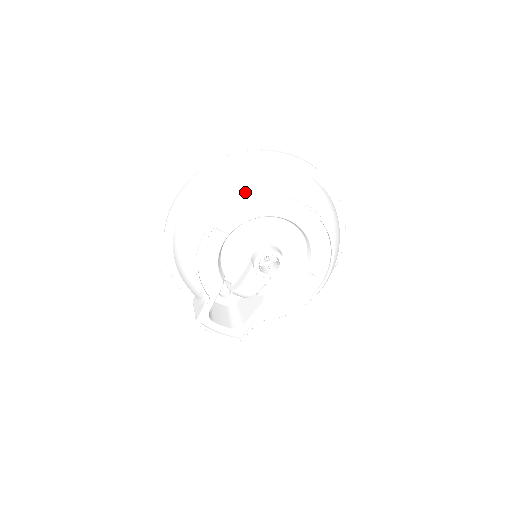
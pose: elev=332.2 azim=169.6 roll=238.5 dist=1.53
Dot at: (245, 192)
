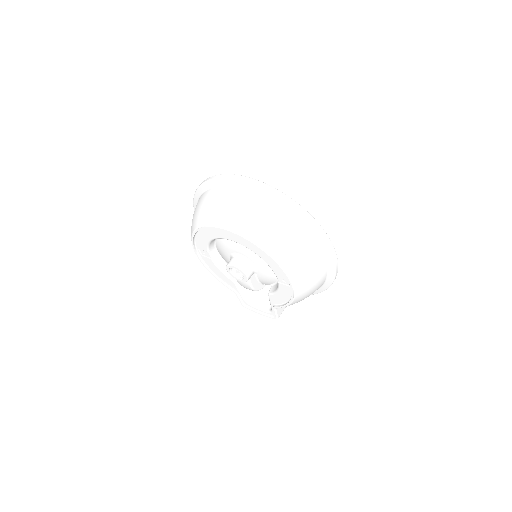
Dot at: (194, 225)
